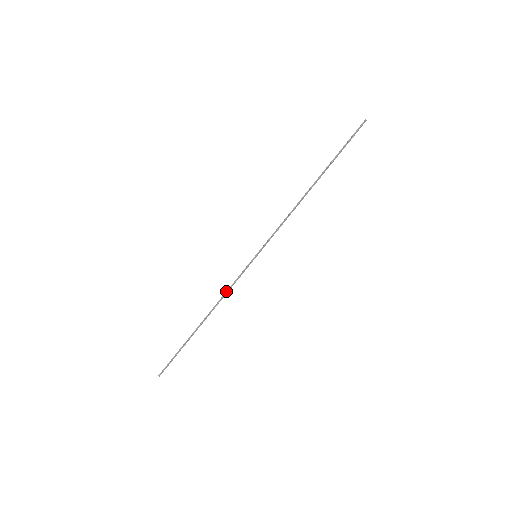
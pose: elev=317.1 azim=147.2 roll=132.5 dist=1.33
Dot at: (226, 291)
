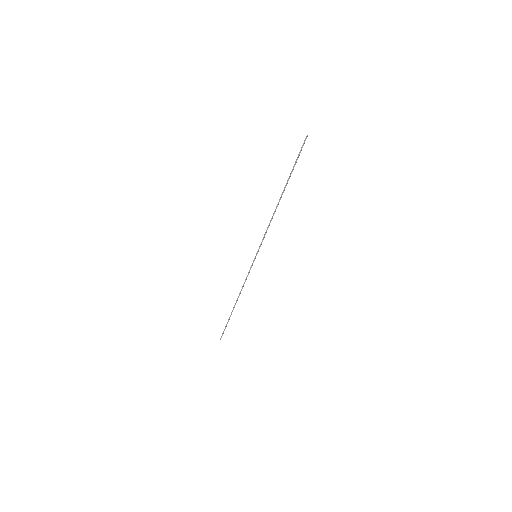
Dot at: (244, 283)
